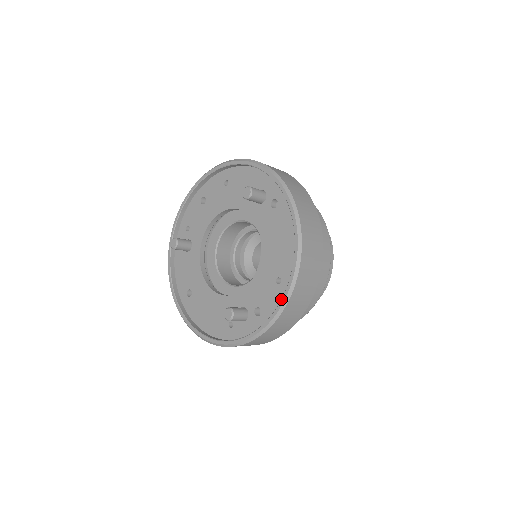
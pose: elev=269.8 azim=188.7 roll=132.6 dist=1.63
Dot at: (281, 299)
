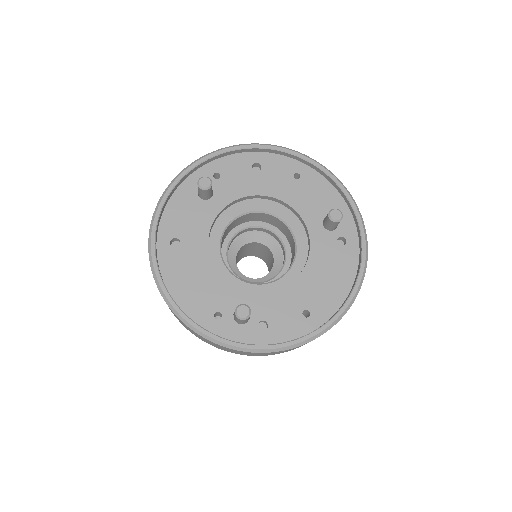
Dot at: (306, 335)
